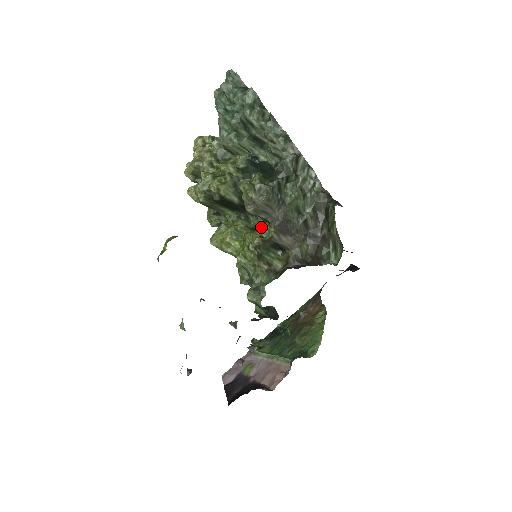
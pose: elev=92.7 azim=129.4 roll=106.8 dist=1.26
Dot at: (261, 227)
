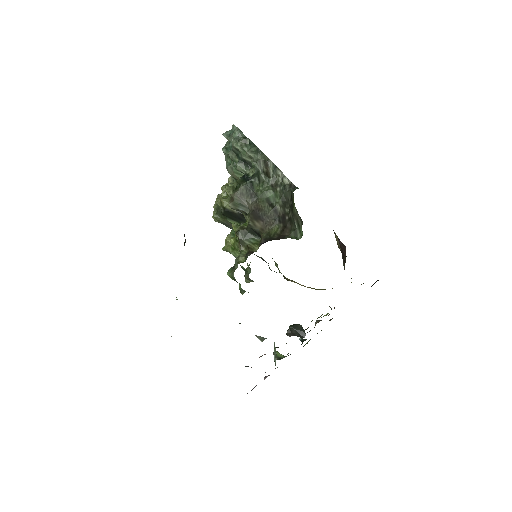
Dot at: (246, 222)
